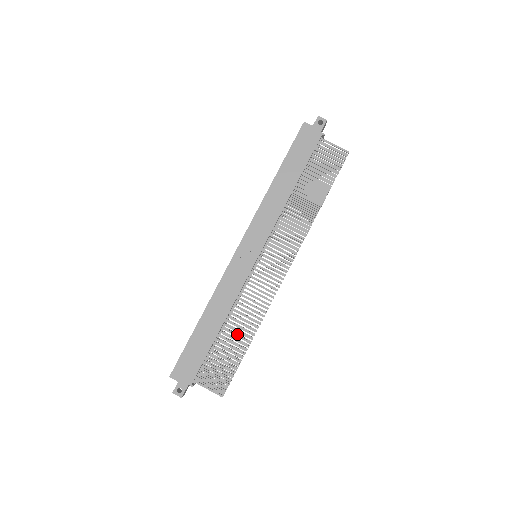
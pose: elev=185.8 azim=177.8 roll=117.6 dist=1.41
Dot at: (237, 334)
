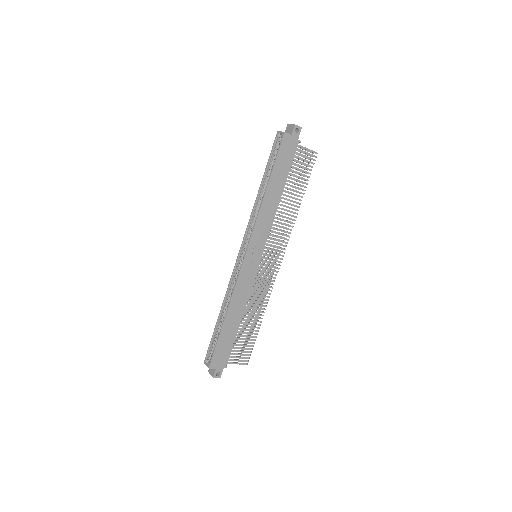
Dot at: occluded
